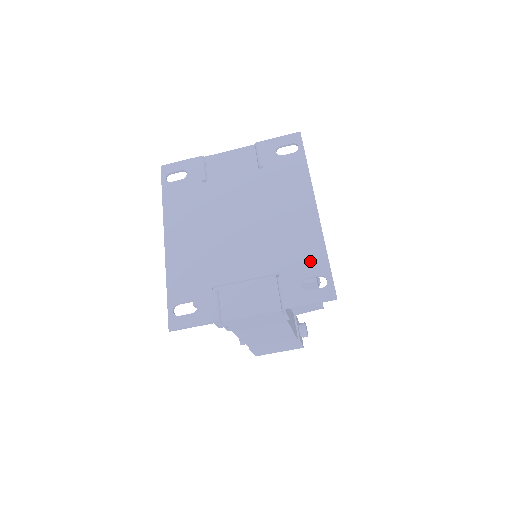
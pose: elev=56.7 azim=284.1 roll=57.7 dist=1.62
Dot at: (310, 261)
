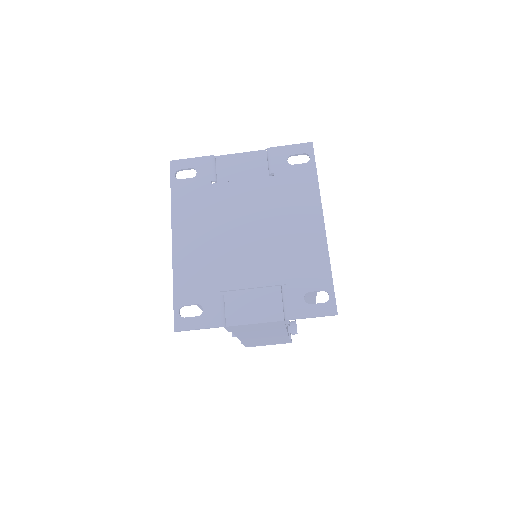
Dot at: (314, 275)
